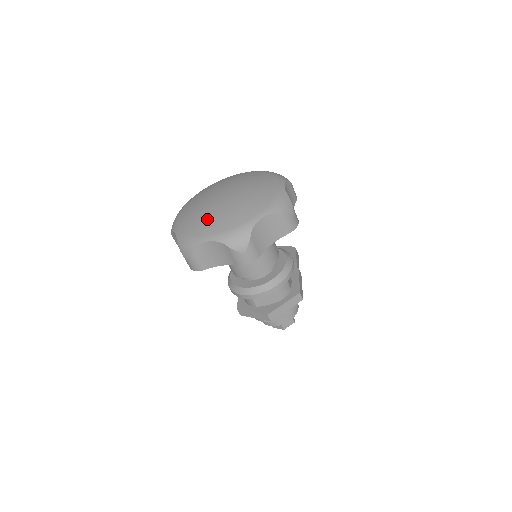
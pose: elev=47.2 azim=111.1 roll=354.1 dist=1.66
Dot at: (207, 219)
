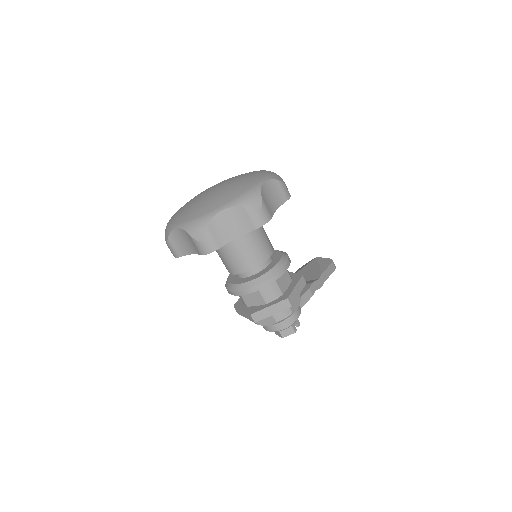
Dot at: (187, 209)
